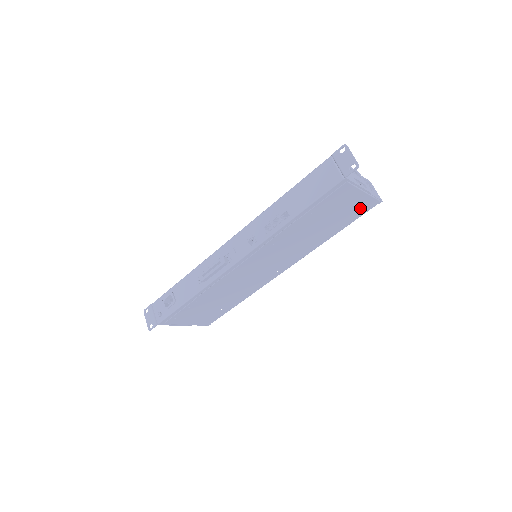
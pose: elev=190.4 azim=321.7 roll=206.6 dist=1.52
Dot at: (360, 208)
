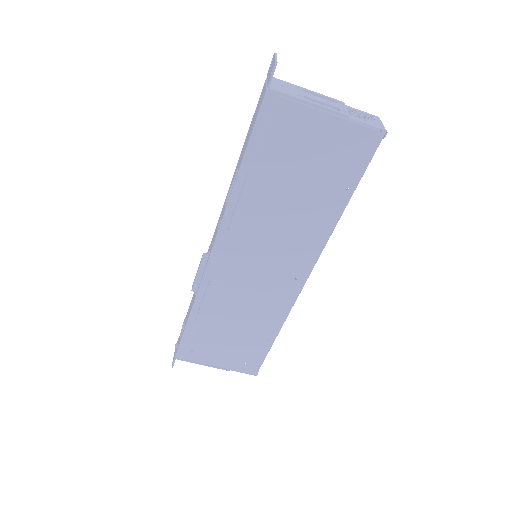
Dot at: (351, 149)
